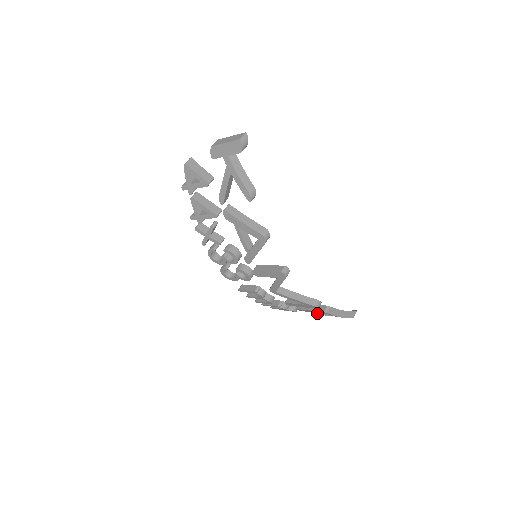
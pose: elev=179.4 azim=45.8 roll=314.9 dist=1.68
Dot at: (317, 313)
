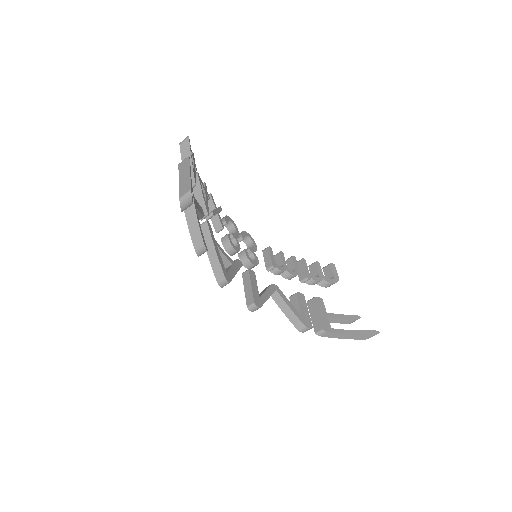
Dot at: occluded
